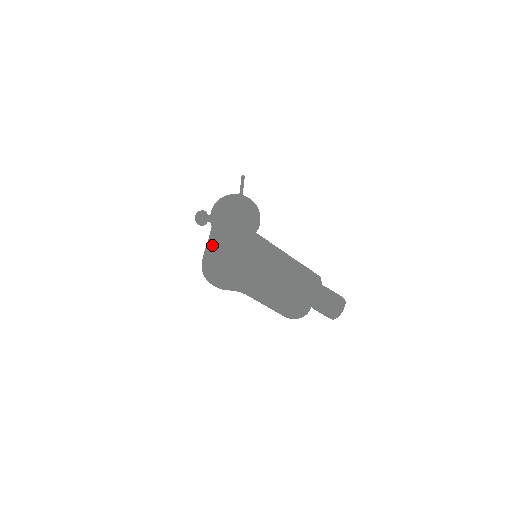
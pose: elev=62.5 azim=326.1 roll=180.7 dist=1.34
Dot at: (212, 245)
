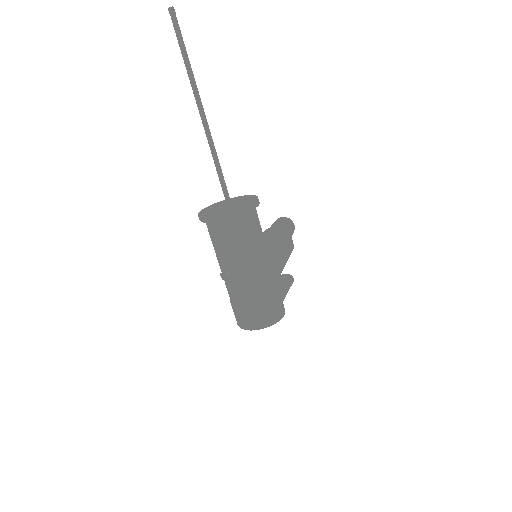
Dot at: (261, 326)
